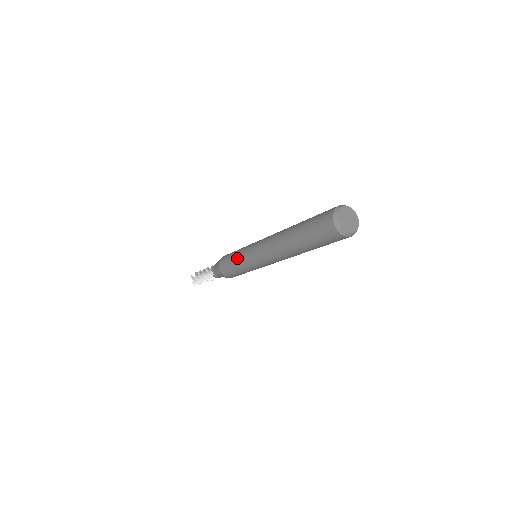
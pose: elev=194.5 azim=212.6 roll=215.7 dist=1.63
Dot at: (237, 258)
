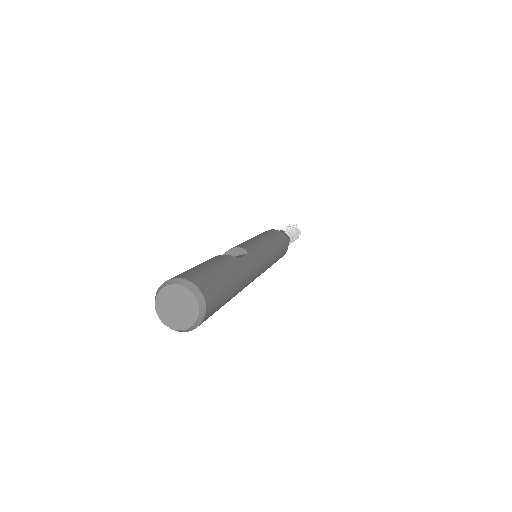
Dot at: occluded
